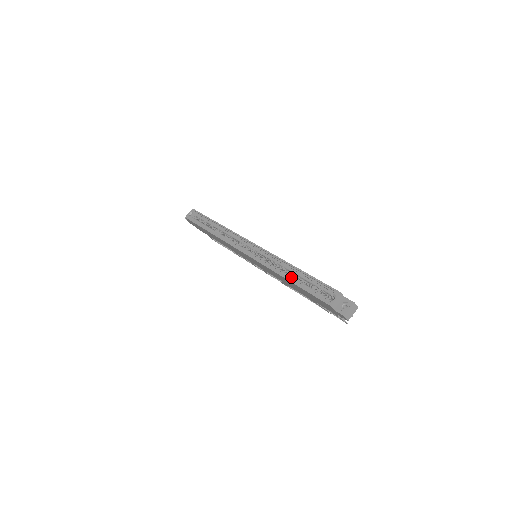
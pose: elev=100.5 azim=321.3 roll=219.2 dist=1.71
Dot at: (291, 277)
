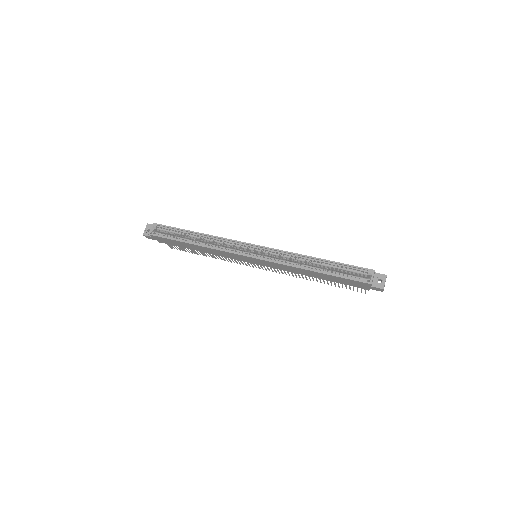
Dot at: (316, 268)
